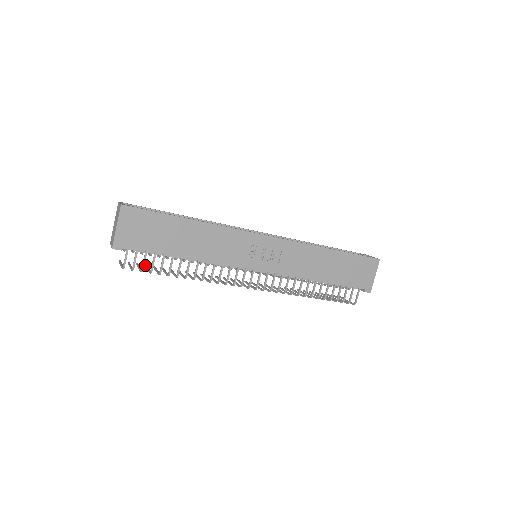
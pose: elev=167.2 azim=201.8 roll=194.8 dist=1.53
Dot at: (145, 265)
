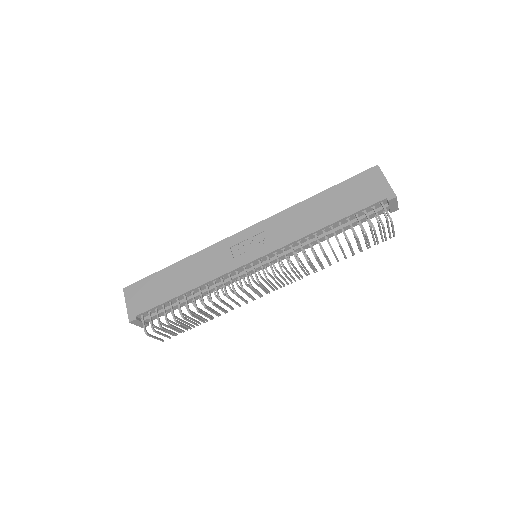
Dot at: (181, 330)
